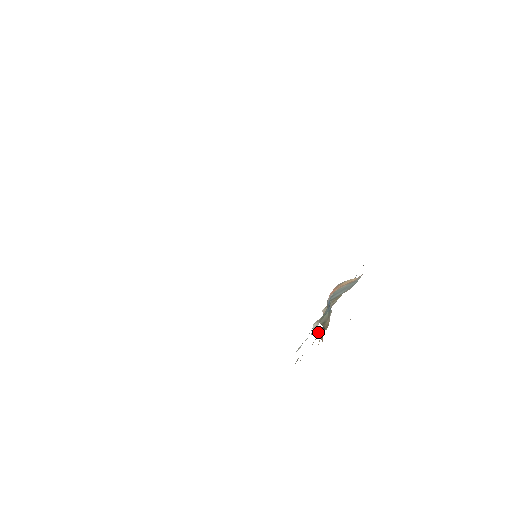
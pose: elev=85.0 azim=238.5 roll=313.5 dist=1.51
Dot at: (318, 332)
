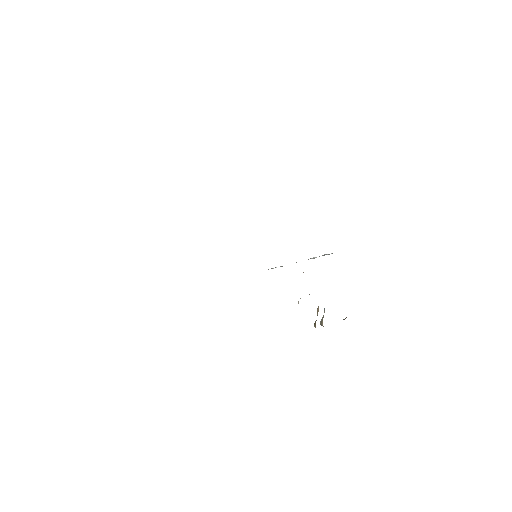
Dot at: (314, 324)
